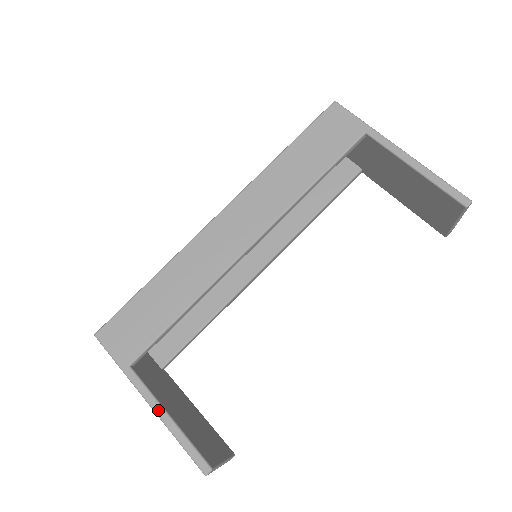
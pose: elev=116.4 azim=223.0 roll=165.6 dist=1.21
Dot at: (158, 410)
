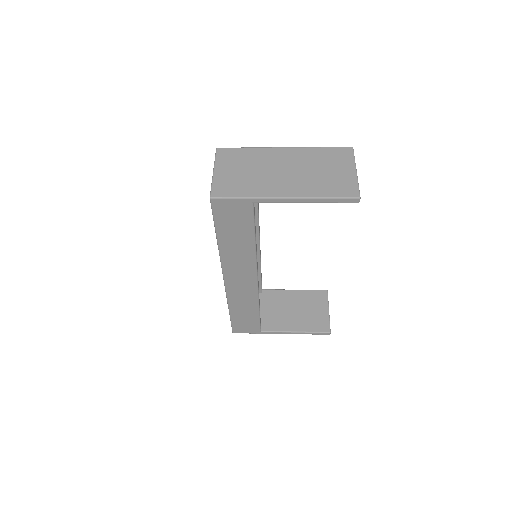
Dot at: (296, 149)
